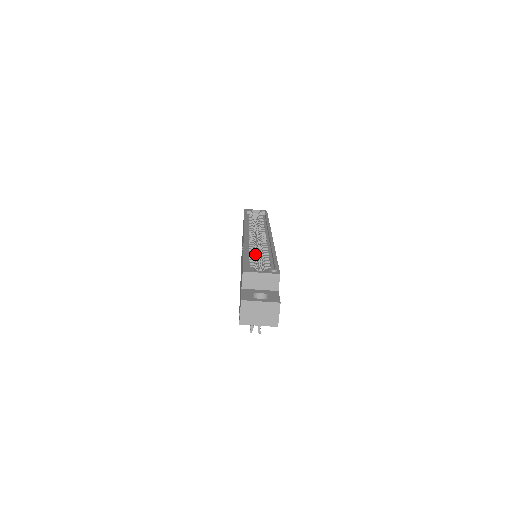
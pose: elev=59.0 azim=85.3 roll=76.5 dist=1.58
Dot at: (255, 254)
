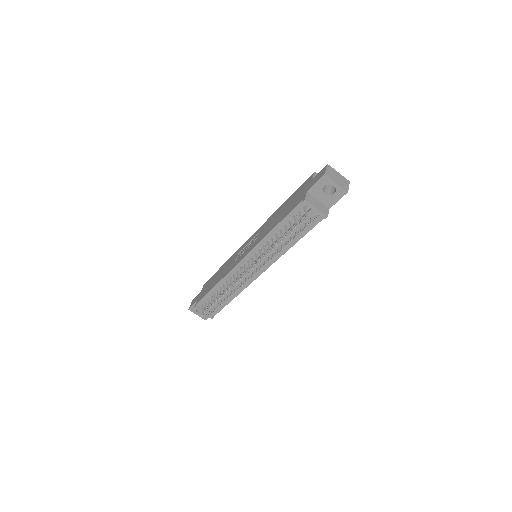
Dot at: occluded
